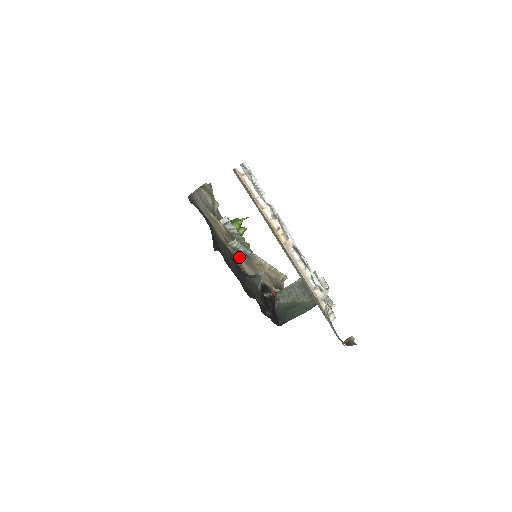
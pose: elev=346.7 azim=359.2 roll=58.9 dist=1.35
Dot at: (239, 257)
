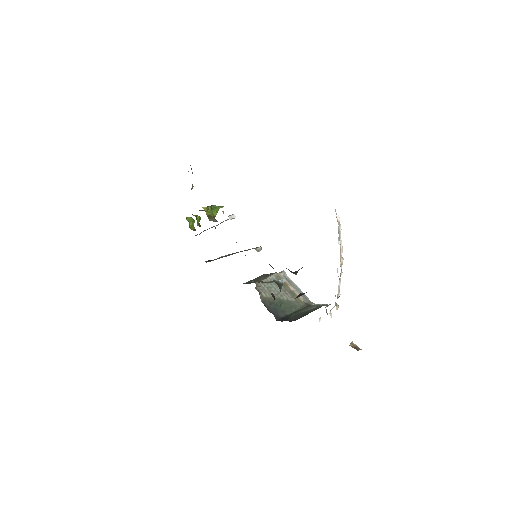
Dot at: occluded
